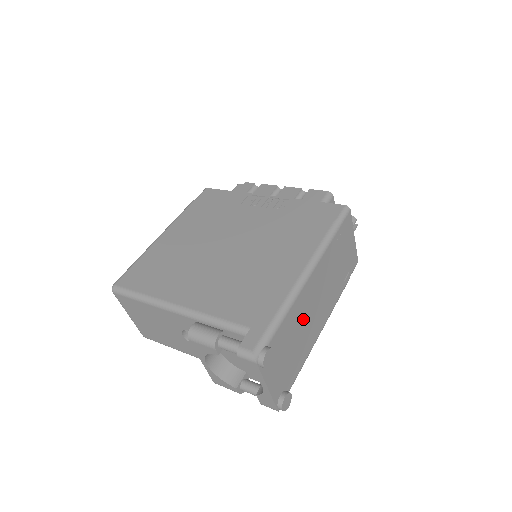
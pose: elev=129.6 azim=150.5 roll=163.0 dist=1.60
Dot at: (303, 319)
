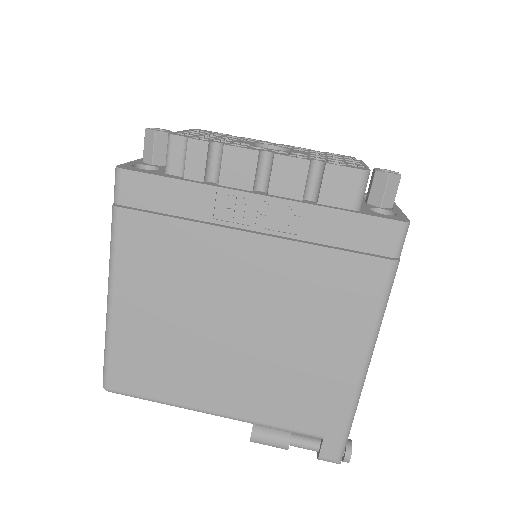
Dot at: occluded
